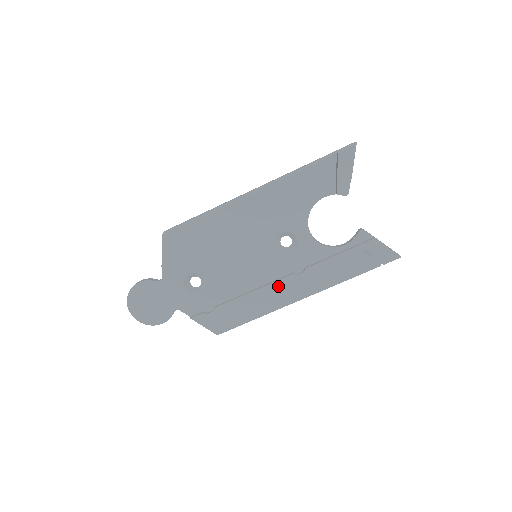
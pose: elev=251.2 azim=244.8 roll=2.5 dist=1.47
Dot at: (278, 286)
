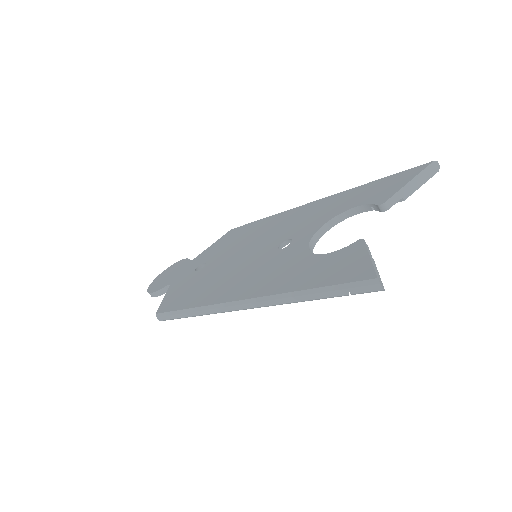
Dot at: occluded
